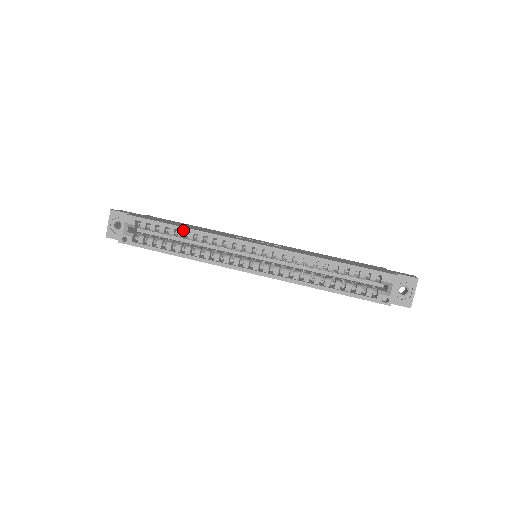
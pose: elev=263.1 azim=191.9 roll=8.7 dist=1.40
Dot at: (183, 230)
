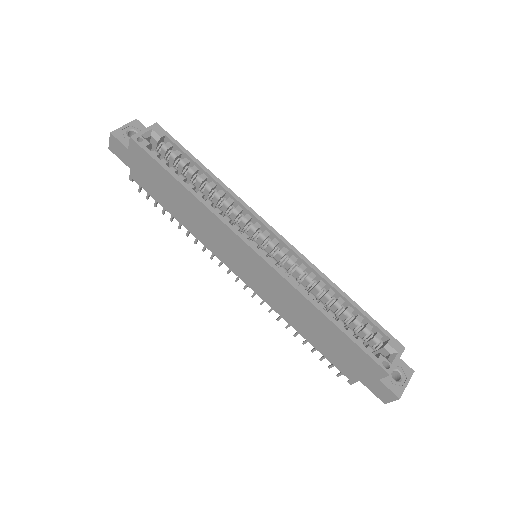
Dot at: (209, 174)
